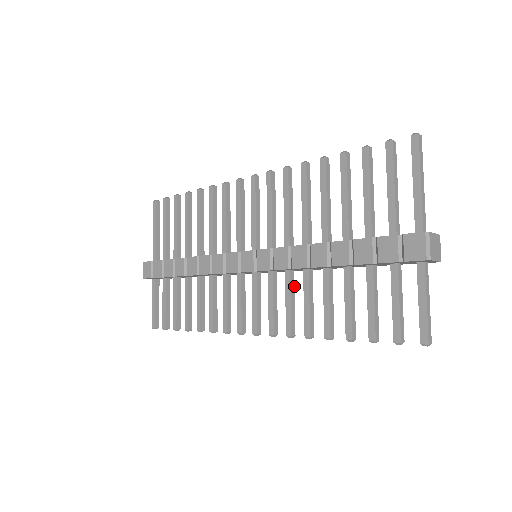
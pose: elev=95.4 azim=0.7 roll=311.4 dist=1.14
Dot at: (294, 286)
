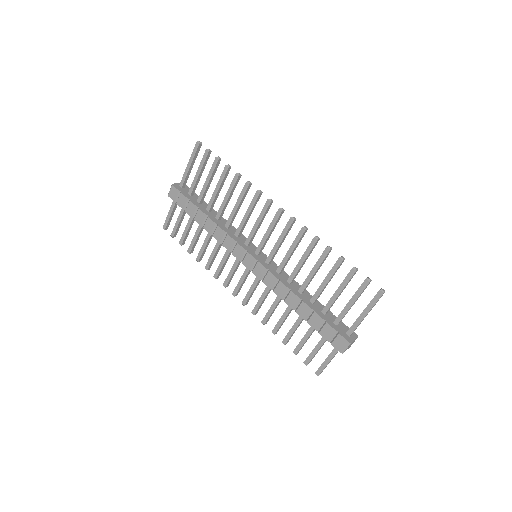
Dot at: occluded
